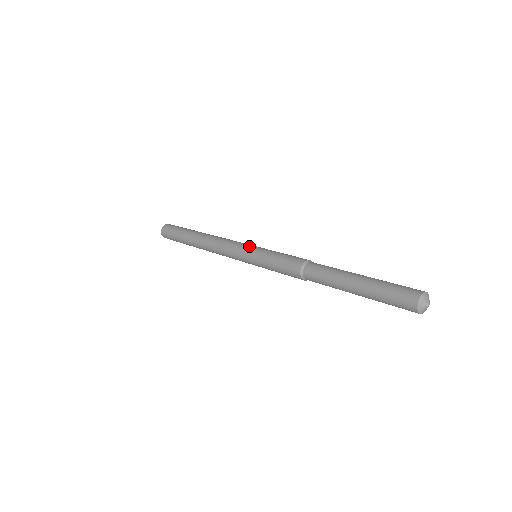
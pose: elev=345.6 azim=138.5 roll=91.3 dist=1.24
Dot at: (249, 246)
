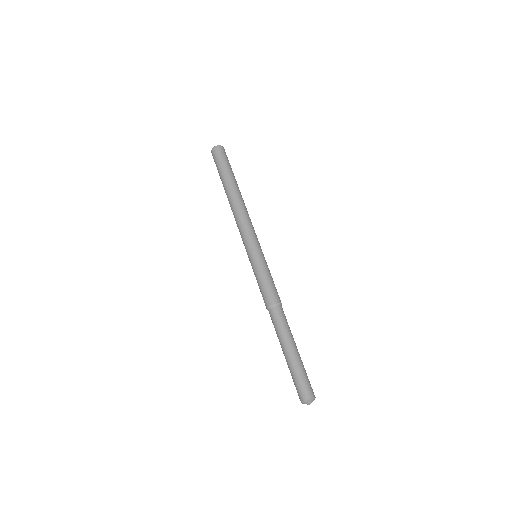
Dot at: (251, 249)
